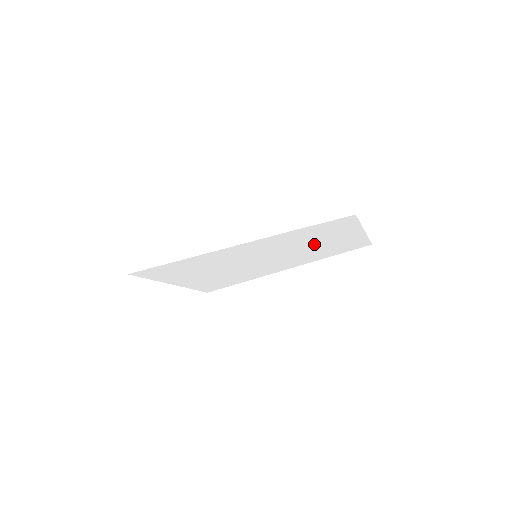
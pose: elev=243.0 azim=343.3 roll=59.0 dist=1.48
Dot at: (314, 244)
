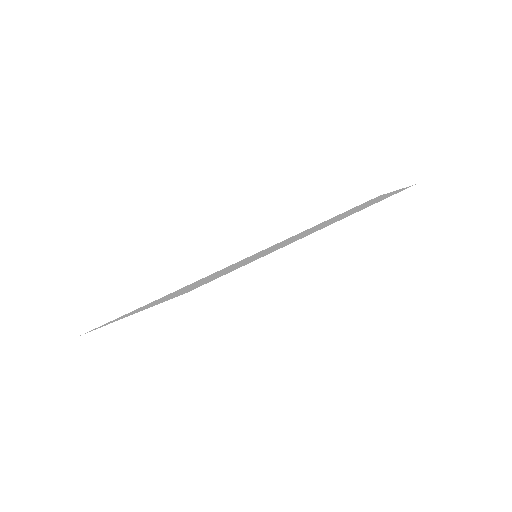
Dot at: (334, 219)
